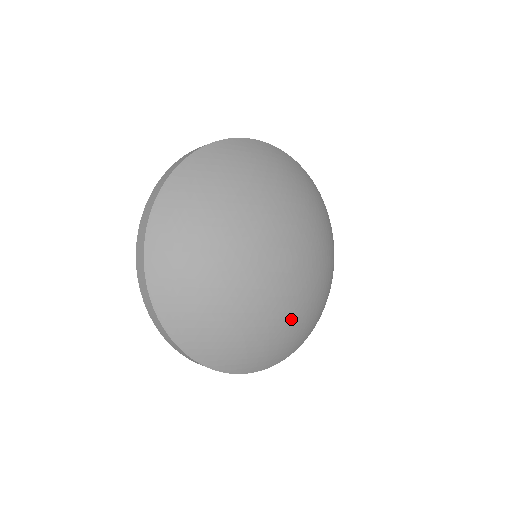
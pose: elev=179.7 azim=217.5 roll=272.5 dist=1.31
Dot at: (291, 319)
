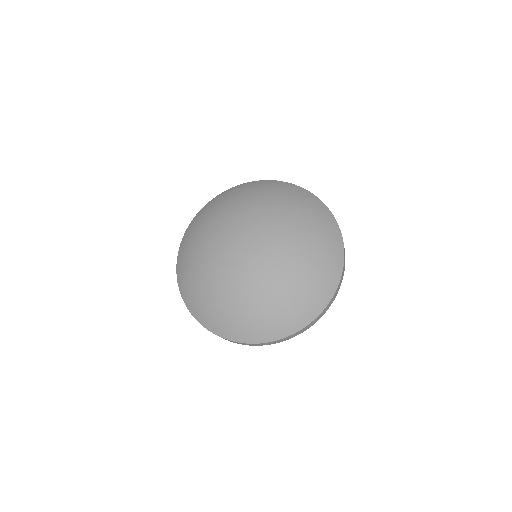
Dot at: (279, 284)
